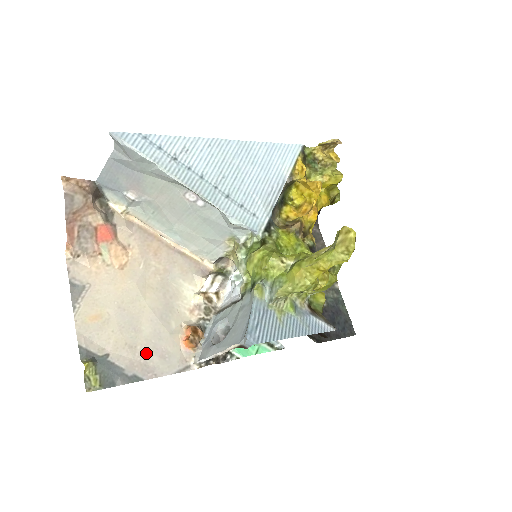
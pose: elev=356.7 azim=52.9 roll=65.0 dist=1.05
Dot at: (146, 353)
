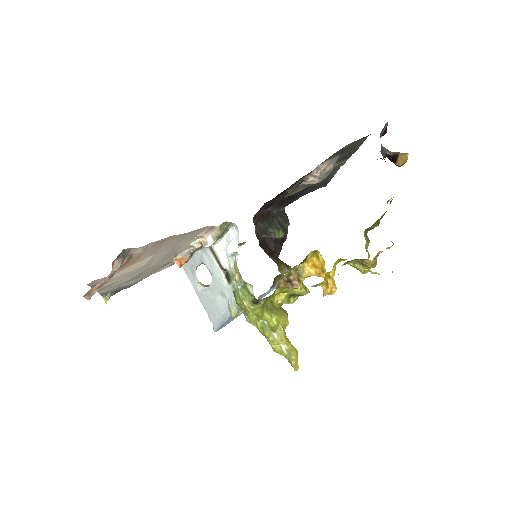
Dot at: (146, 274)
